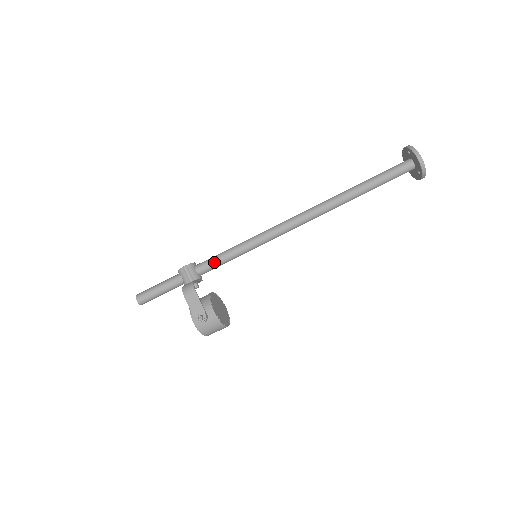
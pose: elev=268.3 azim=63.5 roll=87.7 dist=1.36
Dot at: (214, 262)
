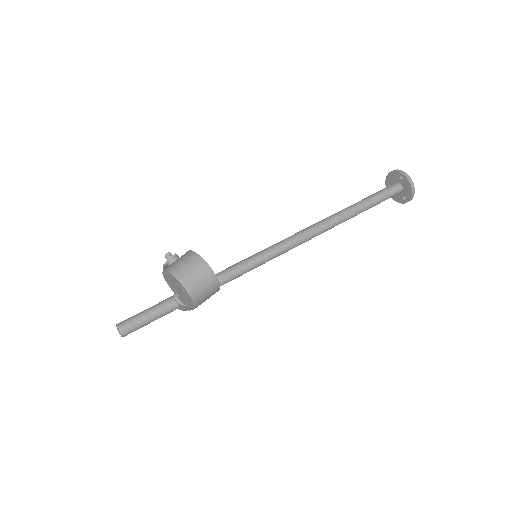
Dot at: occluded
